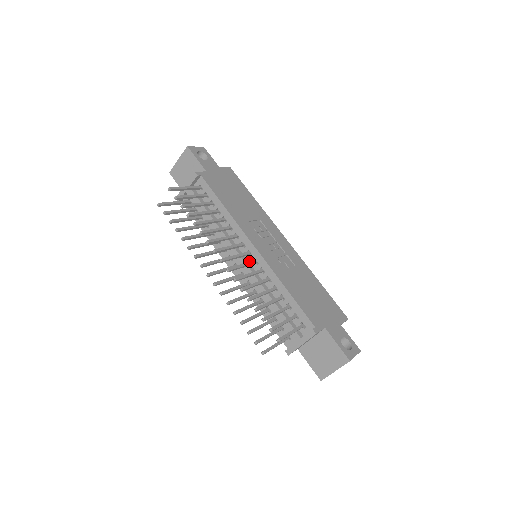
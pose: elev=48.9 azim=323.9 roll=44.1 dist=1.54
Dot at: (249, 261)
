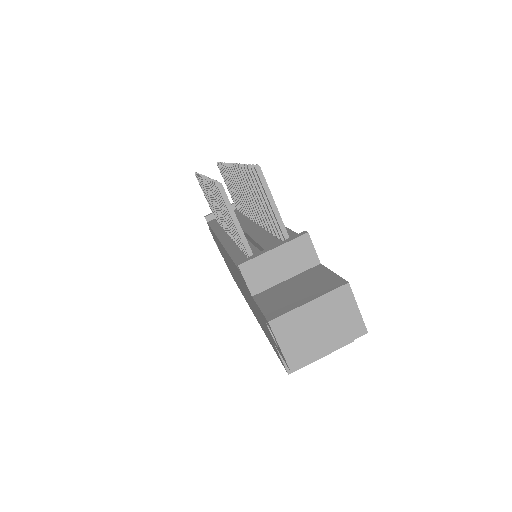
Dot at: occluded
